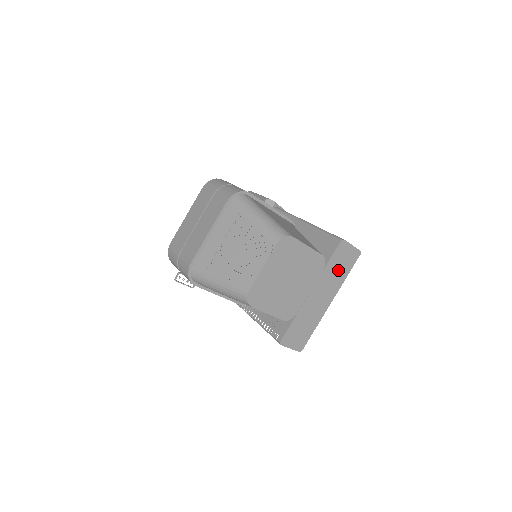
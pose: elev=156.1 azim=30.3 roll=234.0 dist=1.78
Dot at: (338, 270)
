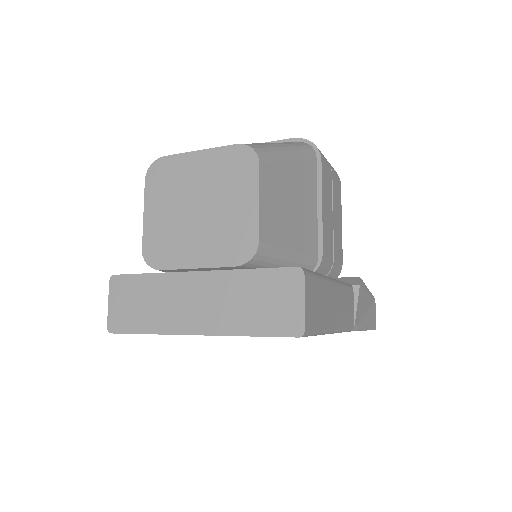
Dot at: (251, 304)
